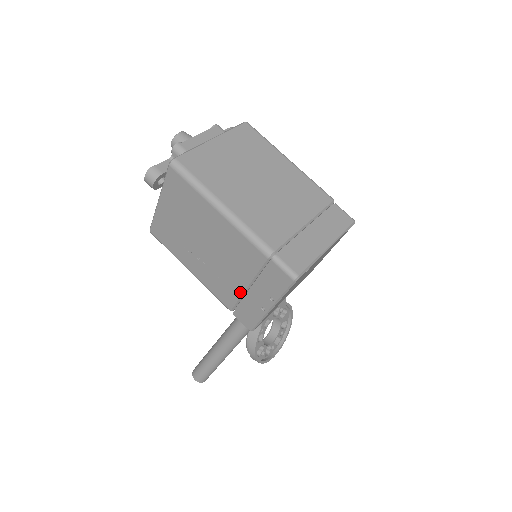
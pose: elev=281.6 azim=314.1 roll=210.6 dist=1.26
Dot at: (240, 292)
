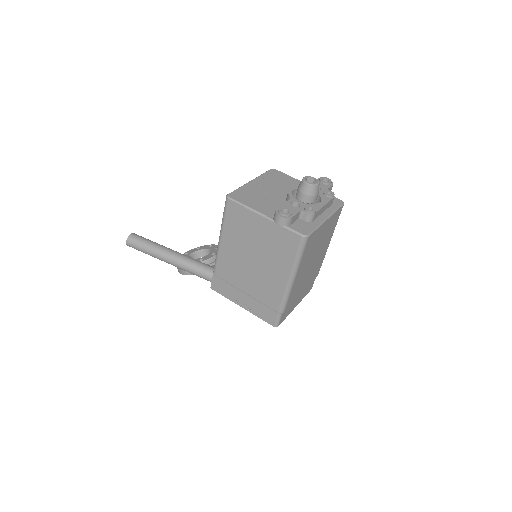
Dot at: (237, 286)
